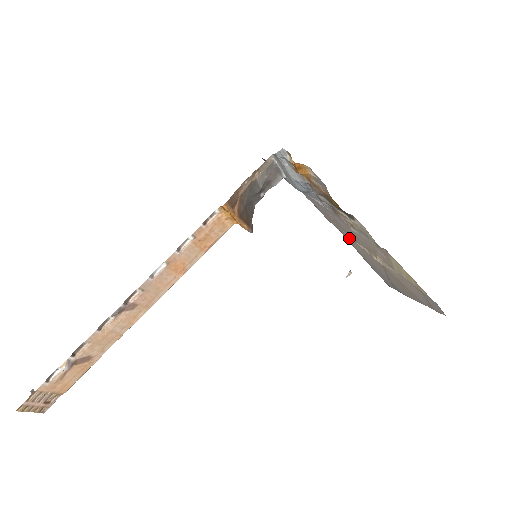
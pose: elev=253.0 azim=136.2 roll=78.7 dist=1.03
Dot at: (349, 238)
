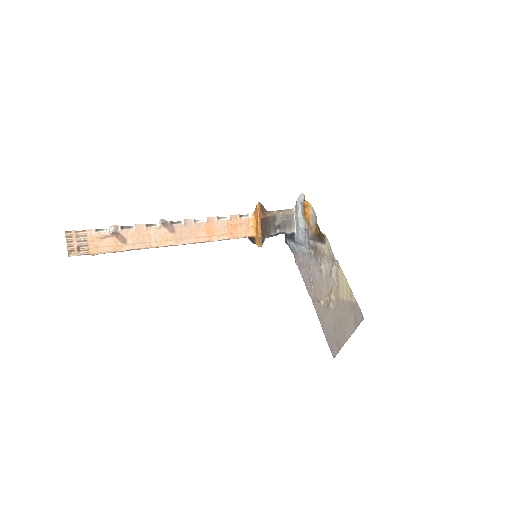
Dot at: (318, 301)
